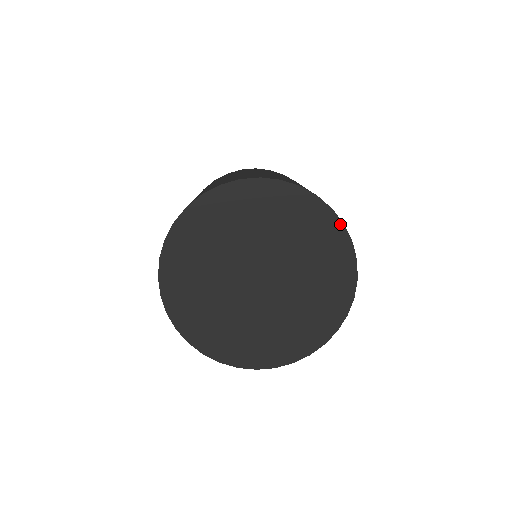
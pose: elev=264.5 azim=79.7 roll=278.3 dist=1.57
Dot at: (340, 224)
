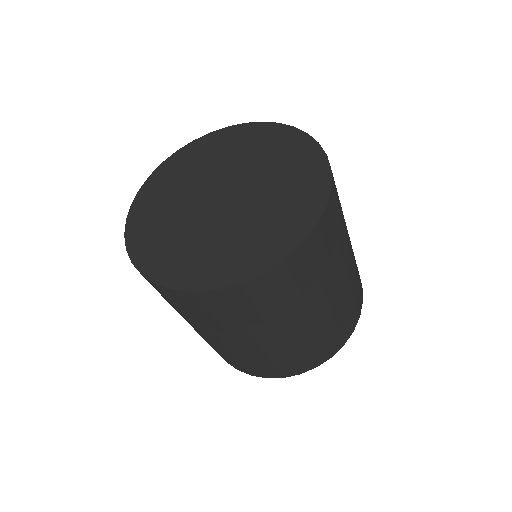
Dot at: (274, 125)
